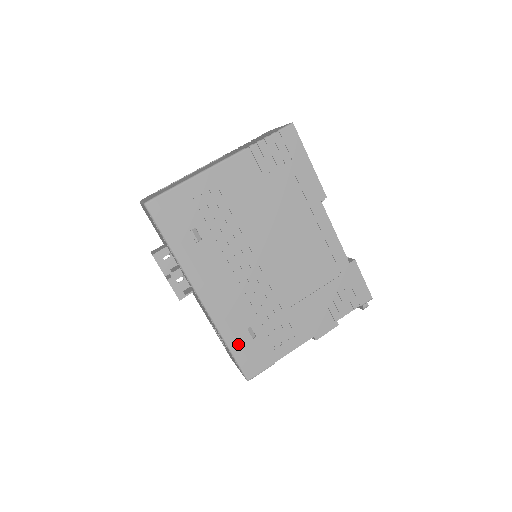
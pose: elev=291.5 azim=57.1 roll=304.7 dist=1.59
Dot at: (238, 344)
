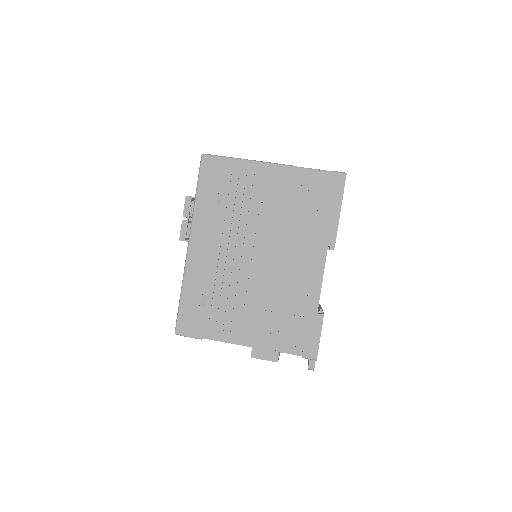
Dot at: (189, 300)
